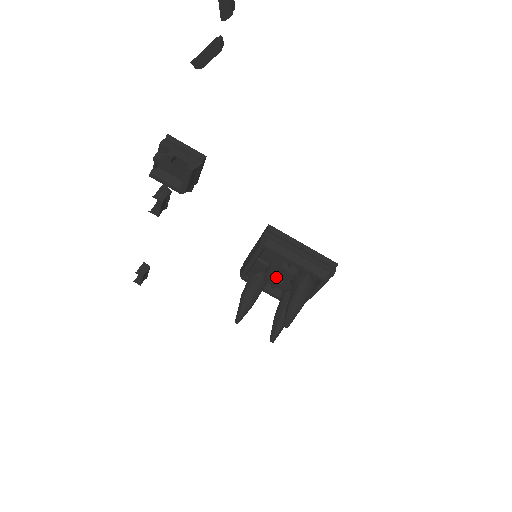
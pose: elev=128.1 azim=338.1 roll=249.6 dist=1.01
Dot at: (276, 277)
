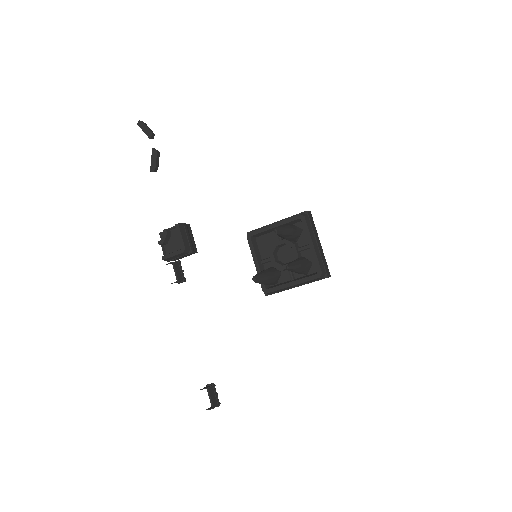
Dot at: (285, 264)
